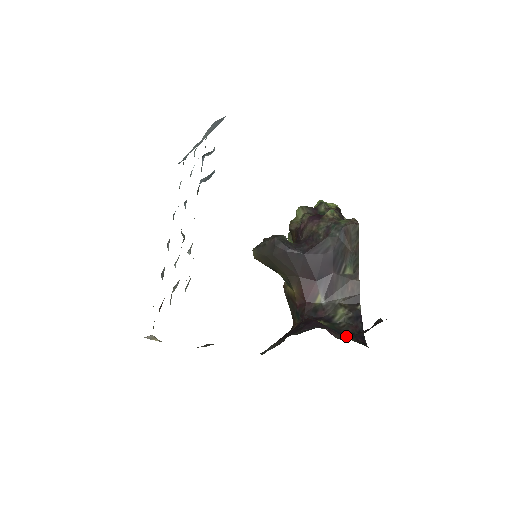
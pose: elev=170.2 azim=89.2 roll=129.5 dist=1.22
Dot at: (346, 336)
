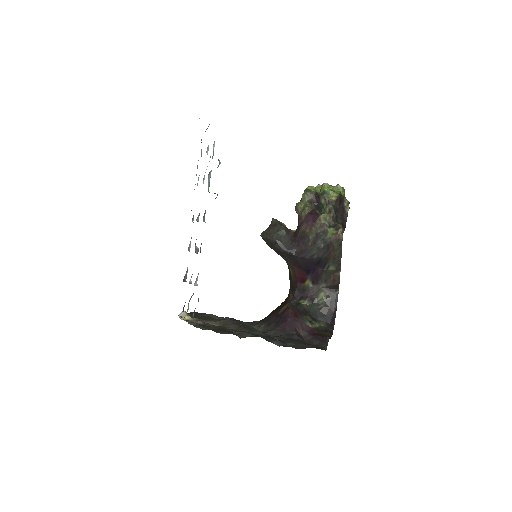
Dot at: (318, 321)
